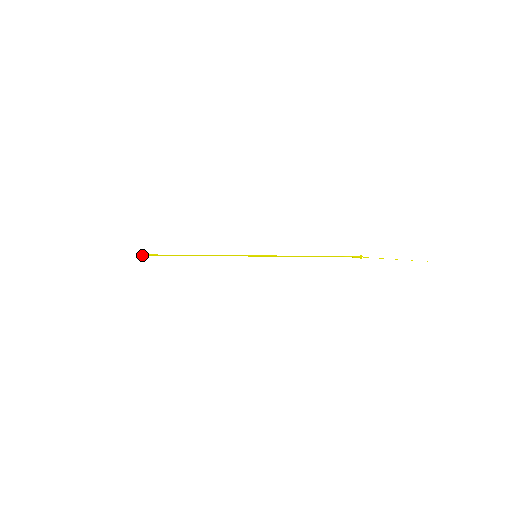
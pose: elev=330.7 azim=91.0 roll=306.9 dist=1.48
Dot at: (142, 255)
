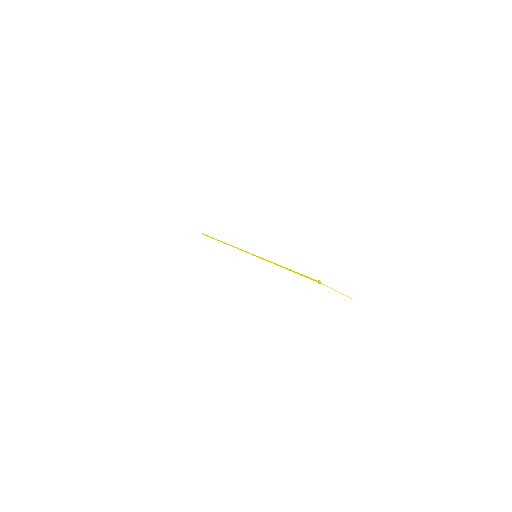
Dot at: (205, 235)
